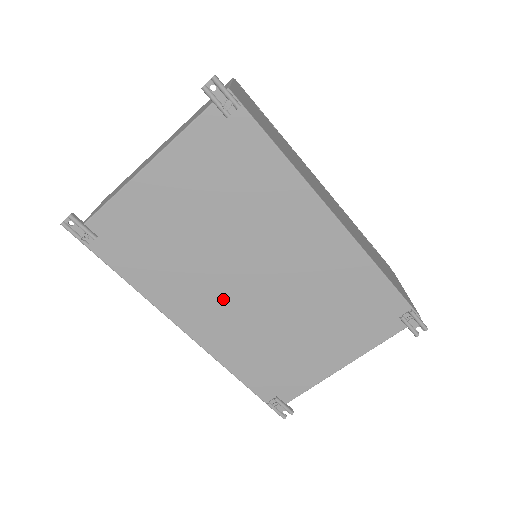
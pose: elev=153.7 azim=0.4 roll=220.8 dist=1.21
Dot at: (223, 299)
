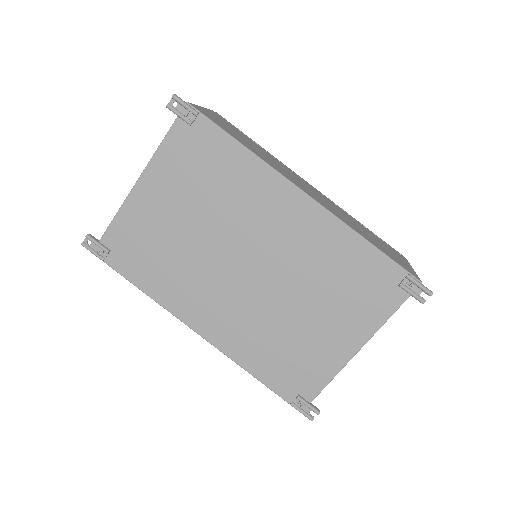
Dot at: (223, 293)
